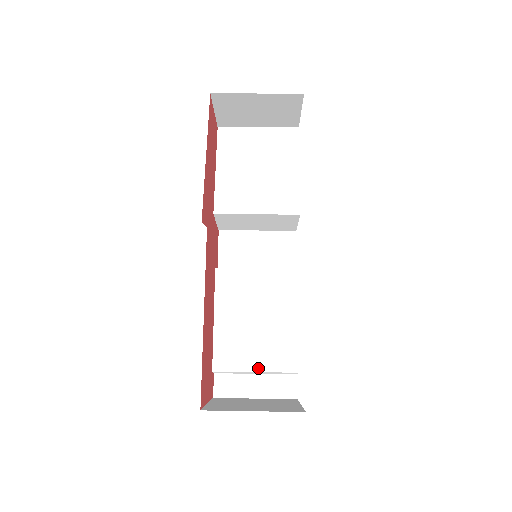
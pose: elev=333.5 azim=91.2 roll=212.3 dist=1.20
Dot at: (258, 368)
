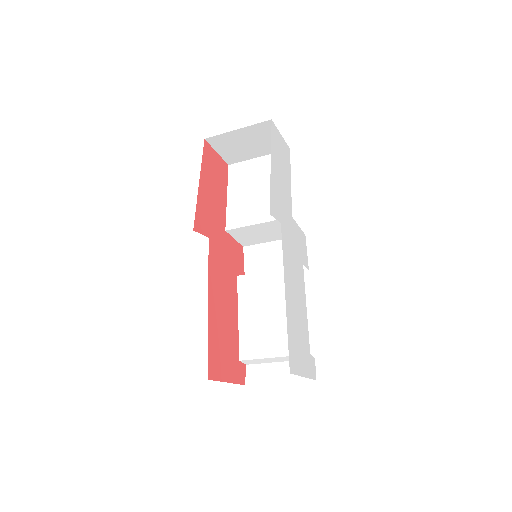
Dot at: (276, 354)
